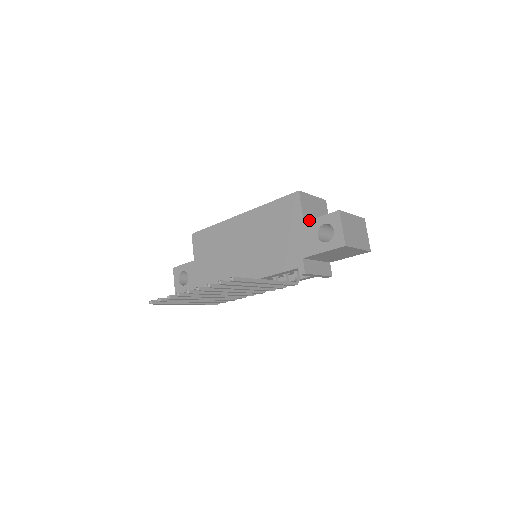
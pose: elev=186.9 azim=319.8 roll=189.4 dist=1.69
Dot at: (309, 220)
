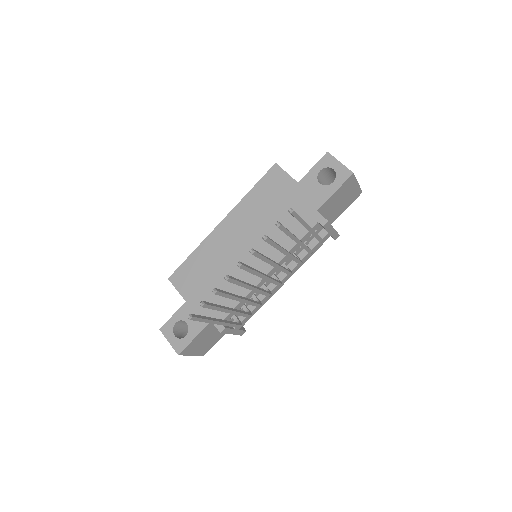
Dot at: occluded
